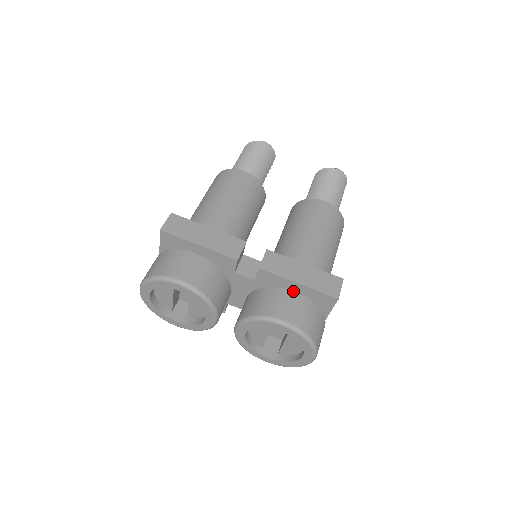
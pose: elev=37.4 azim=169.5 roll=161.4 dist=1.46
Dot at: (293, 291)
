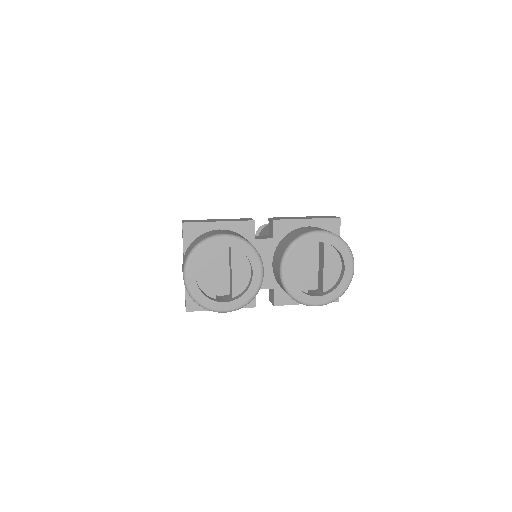
Dot at: (307, 226)
